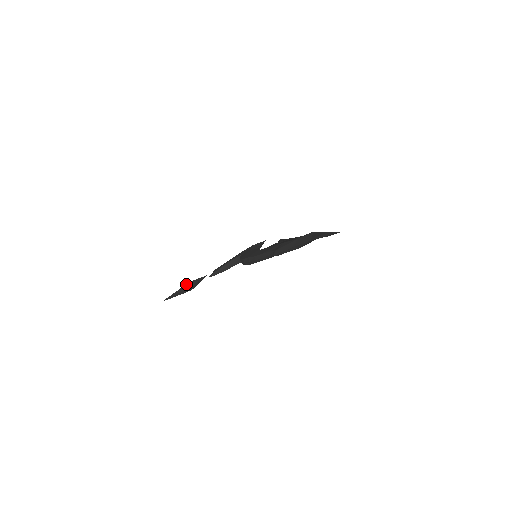
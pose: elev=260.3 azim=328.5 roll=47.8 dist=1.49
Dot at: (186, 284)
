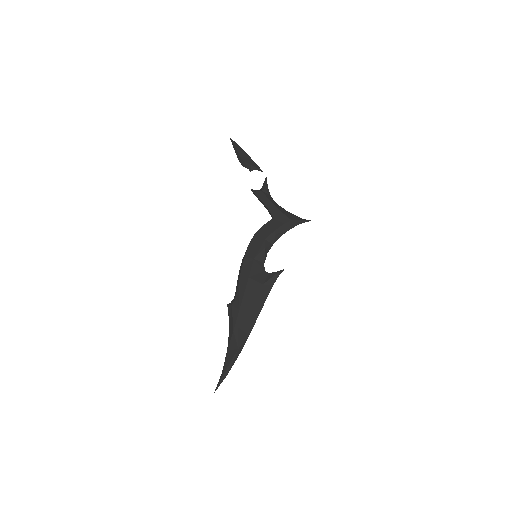
Dot at: (243, 160)
